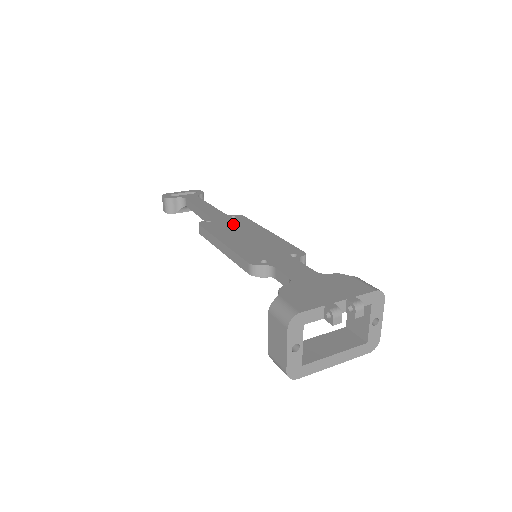
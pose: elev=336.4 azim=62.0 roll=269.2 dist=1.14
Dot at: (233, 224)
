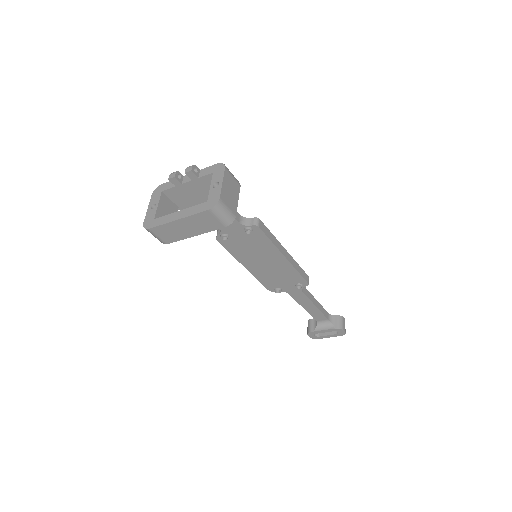
Dot at: occluded
